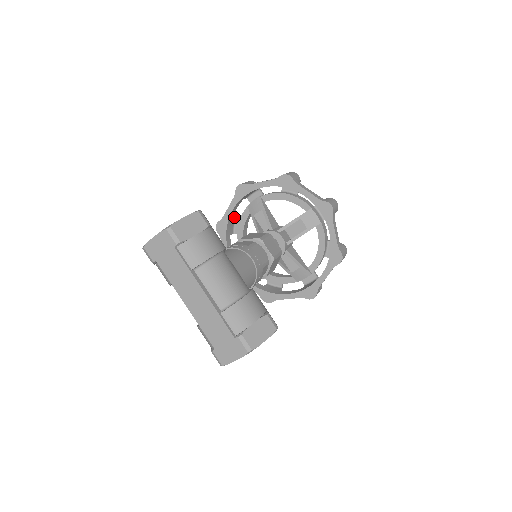
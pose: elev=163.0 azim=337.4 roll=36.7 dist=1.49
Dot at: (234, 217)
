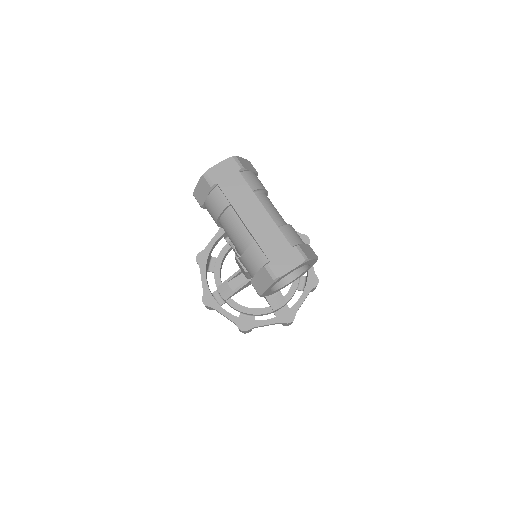
Dot at: occluded
